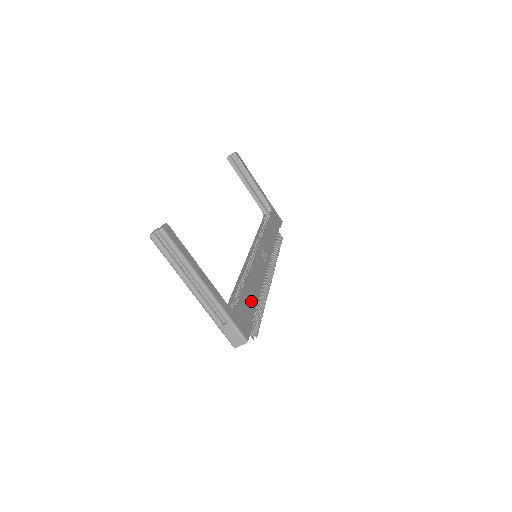
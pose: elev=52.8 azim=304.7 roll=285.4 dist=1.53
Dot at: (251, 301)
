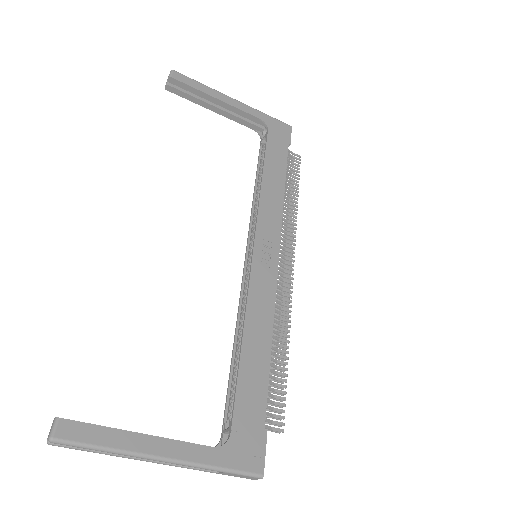
Dot at: (256, 383)
